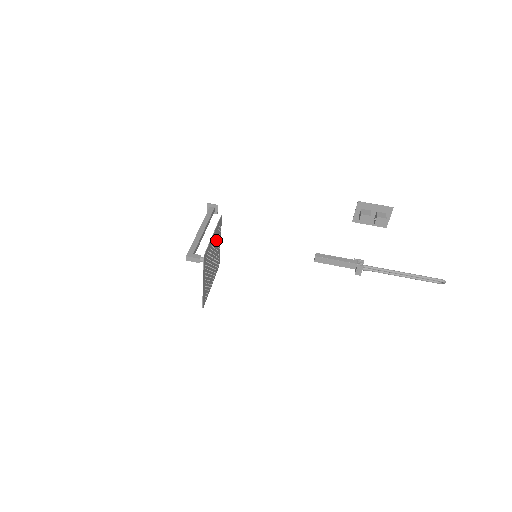
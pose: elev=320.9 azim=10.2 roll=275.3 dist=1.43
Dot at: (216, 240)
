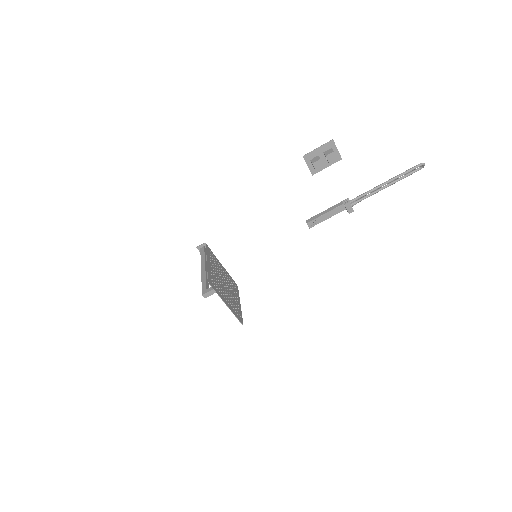
Dot at: (215, 266)
